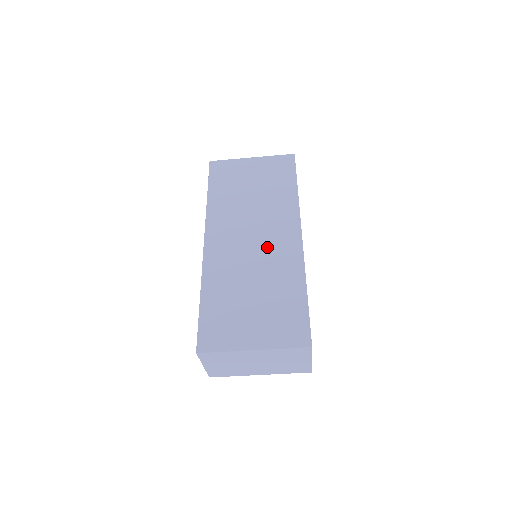
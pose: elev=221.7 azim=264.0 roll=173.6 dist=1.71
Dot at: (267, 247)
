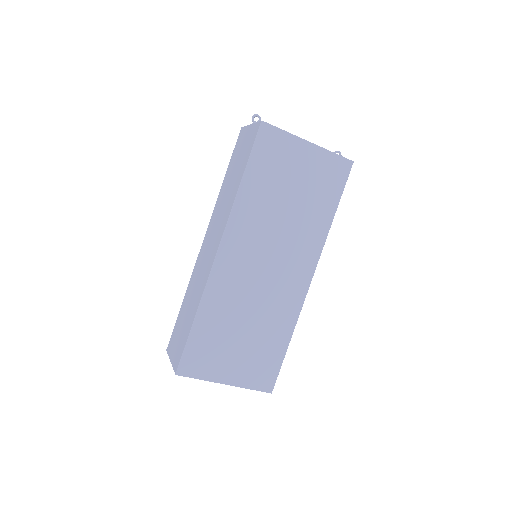
Dot at: (277, 281)
